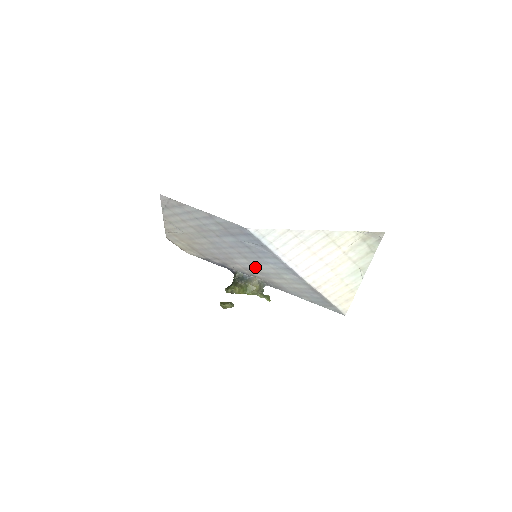
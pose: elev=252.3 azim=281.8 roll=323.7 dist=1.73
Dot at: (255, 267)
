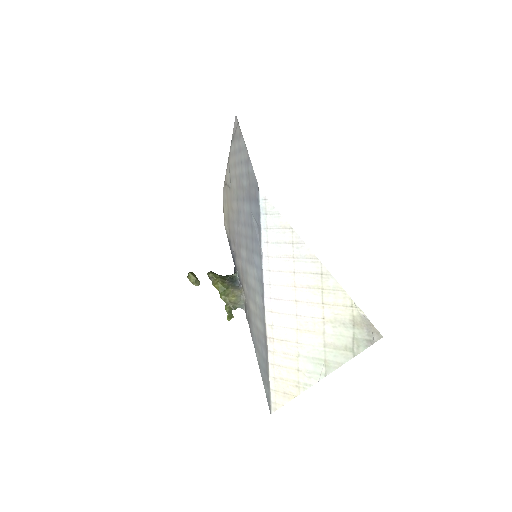
Dot at: (247, 270)
